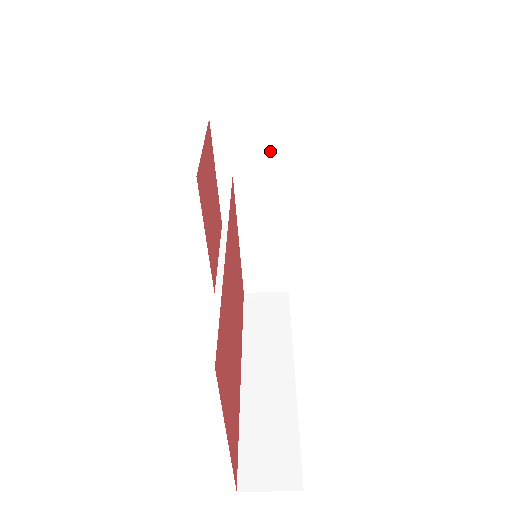
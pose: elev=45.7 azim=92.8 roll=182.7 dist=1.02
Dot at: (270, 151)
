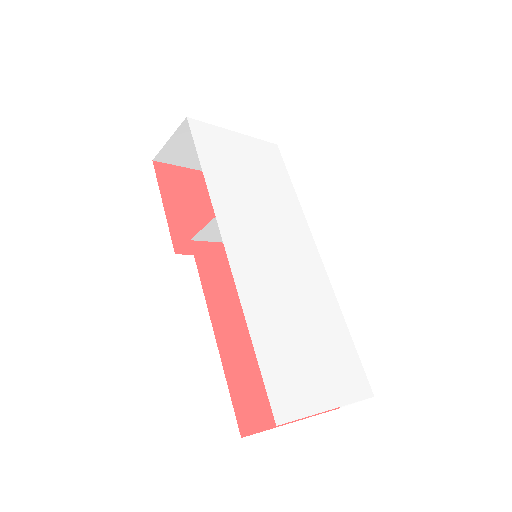
Dot at: occluded
